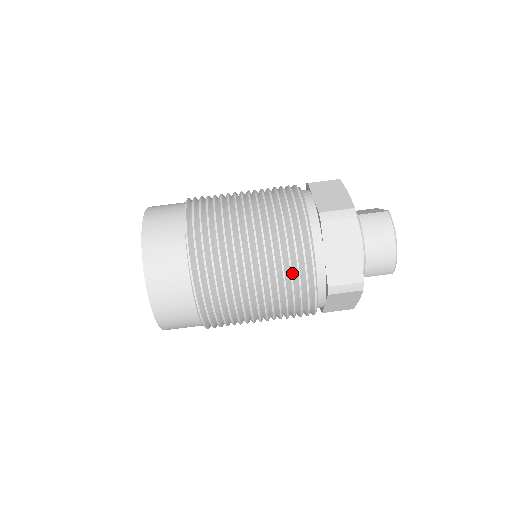
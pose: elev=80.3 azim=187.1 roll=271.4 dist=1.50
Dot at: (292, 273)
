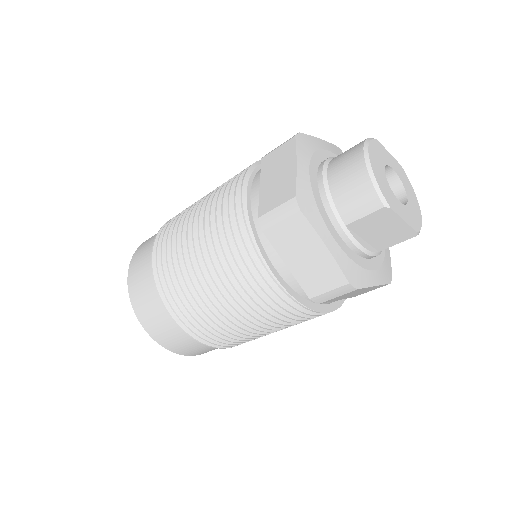
Dot at: (223, 214)
